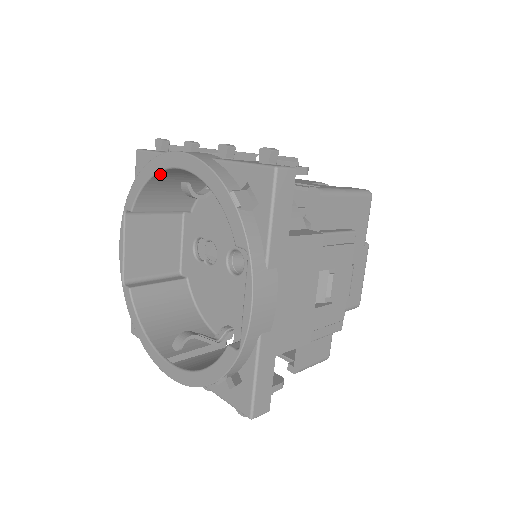
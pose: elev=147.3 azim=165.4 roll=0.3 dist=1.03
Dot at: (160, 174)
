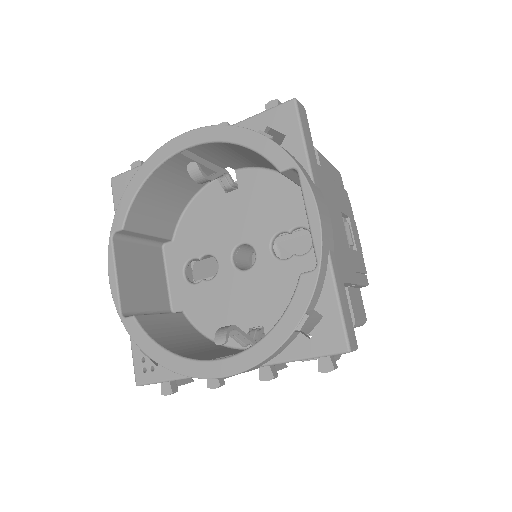
Dot at: (156, 173)
